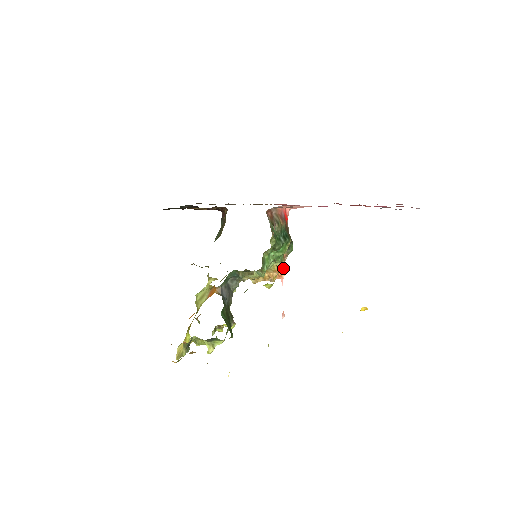
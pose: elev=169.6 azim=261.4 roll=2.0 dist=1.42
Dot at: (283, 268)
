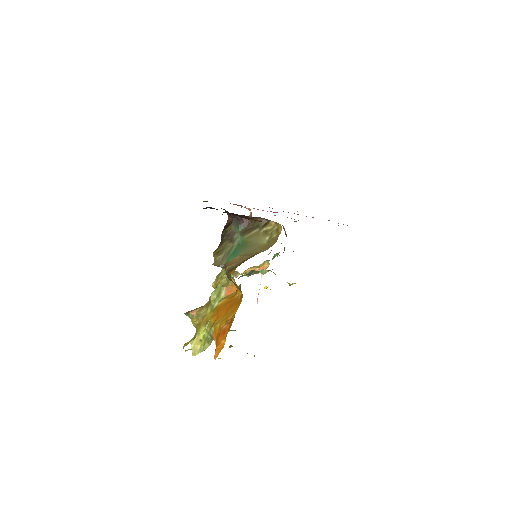
Dot at: (268, 265)
